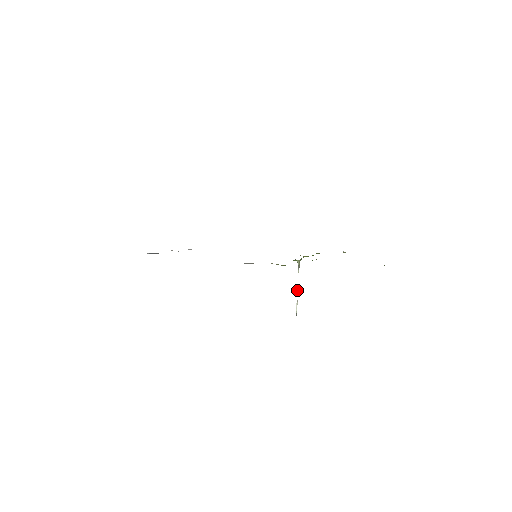
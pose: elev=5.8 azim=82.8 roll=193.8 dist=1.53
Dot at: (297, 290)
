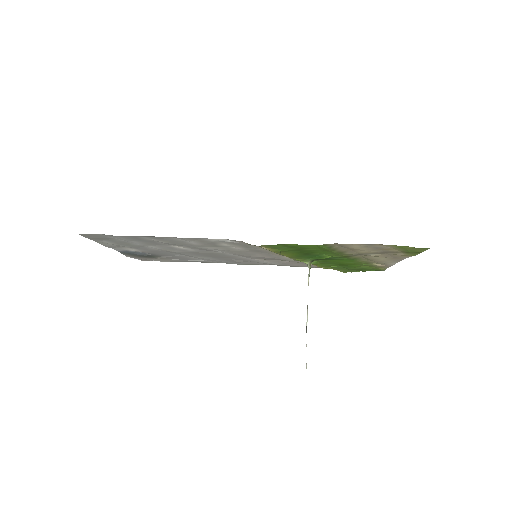
Dot at: occluded
